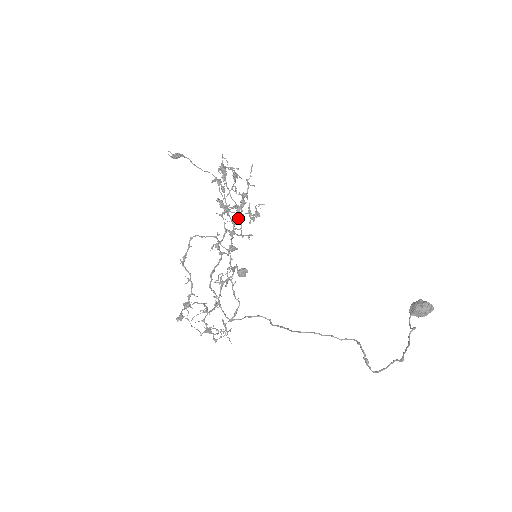
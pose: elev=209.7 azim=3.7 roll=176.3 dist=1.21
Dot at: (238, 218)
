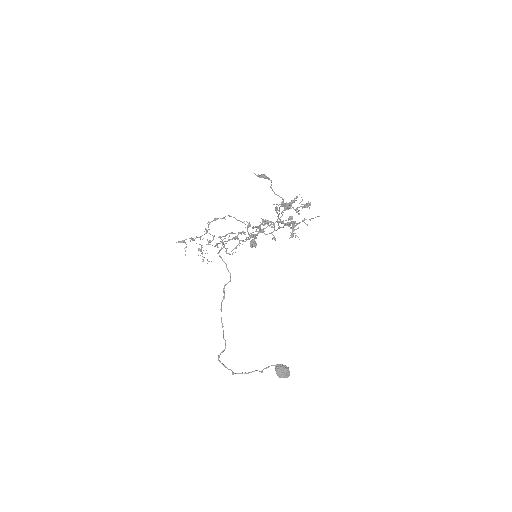
Dot at: (286, 220)
